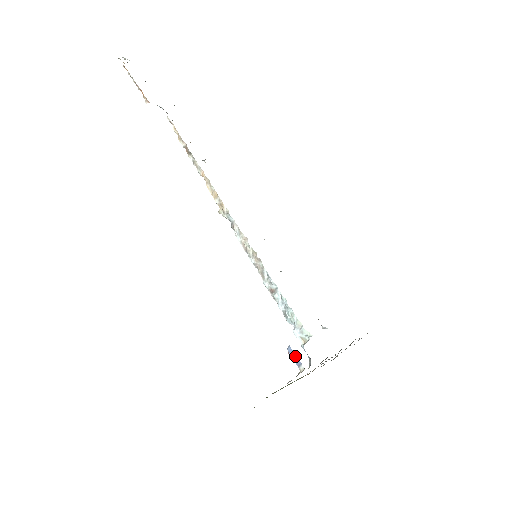
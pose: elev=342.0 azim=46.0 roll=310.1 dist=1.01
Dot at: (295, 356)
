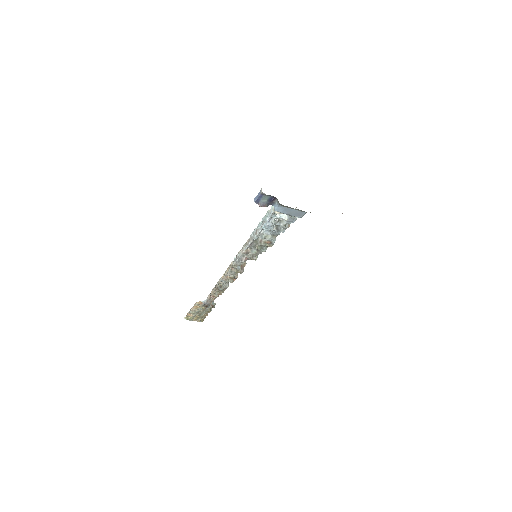
Dot at: (258, 195)
